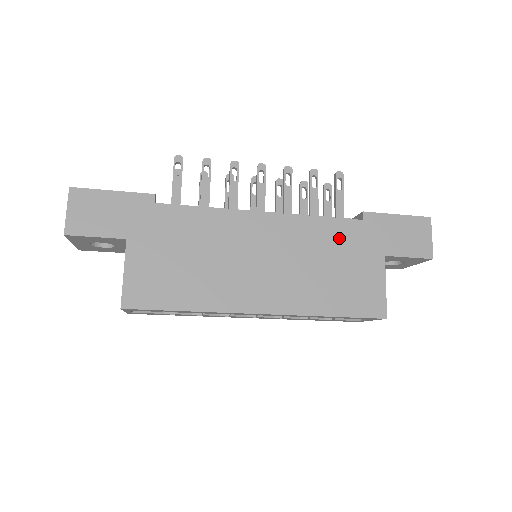
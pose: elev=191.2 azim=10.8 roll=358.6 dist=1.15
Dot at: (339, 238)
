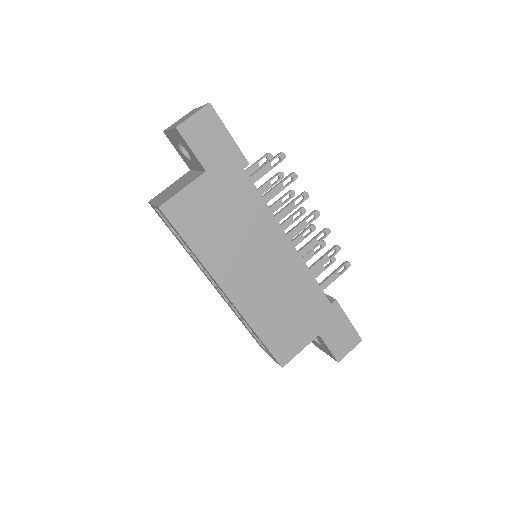
Dot at: (309, 300)
